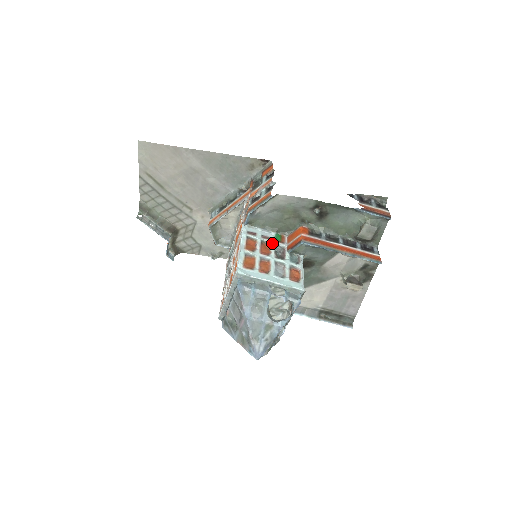
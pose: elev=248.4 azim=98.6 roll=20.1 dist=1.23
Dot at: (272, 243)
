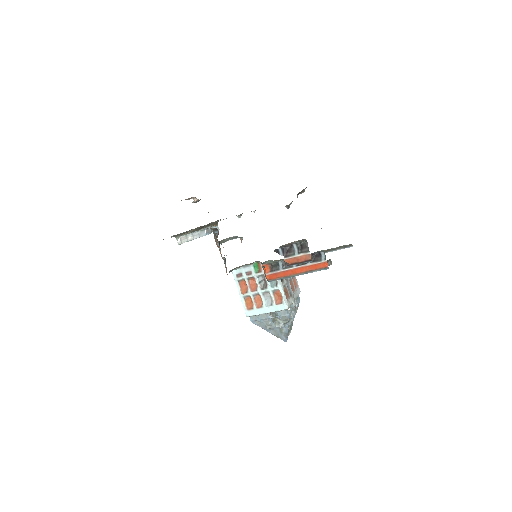
Dot at: (254, 276)
